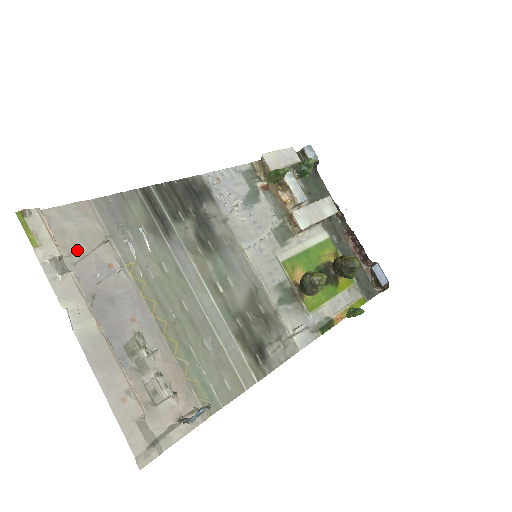
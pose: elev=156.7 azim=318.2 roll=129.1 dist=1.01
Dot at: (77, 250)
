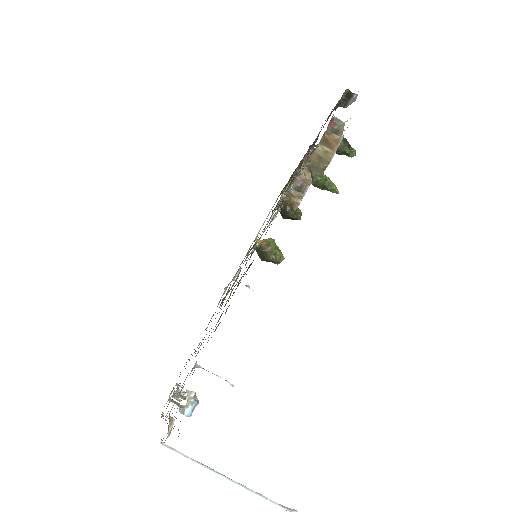
Dot at: occluded
